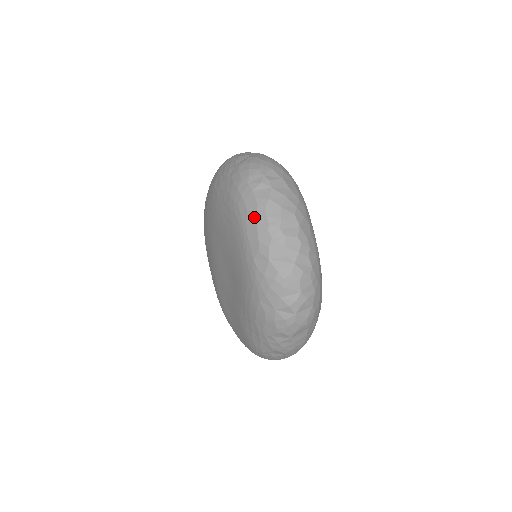
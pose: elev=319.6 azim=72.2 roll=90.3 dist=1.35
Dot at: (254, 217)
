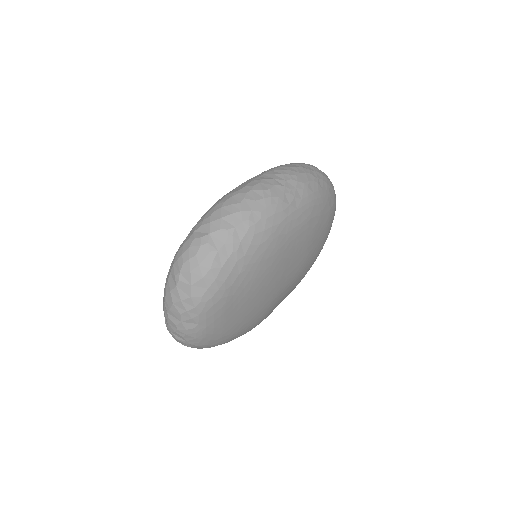
Dot at: occluded
